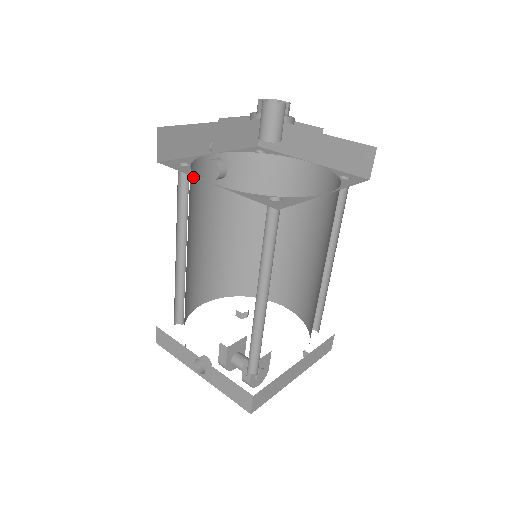
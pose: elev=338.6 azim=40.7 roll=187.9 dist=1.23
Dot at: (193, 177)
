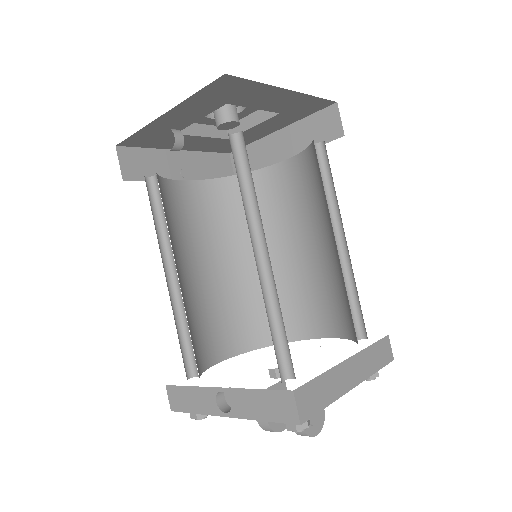
Dot at: (166, 195)
